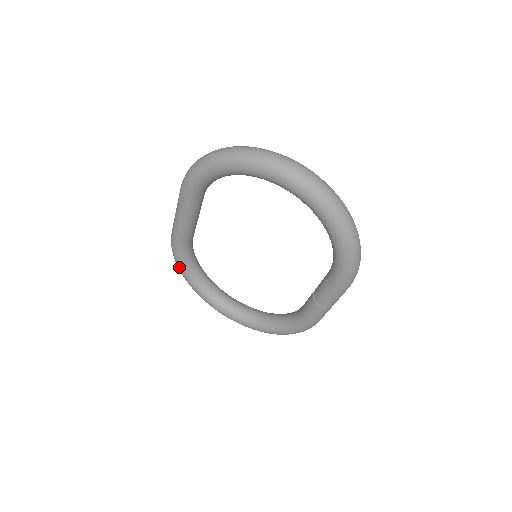
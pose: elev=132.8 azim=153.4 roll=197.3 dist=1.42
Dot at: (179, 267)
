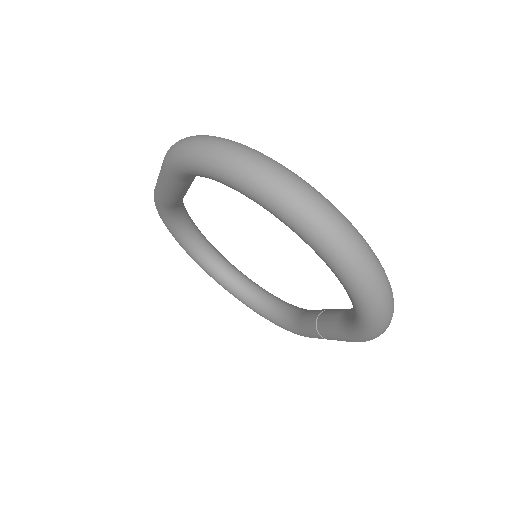
Dot at: (163, 222)
